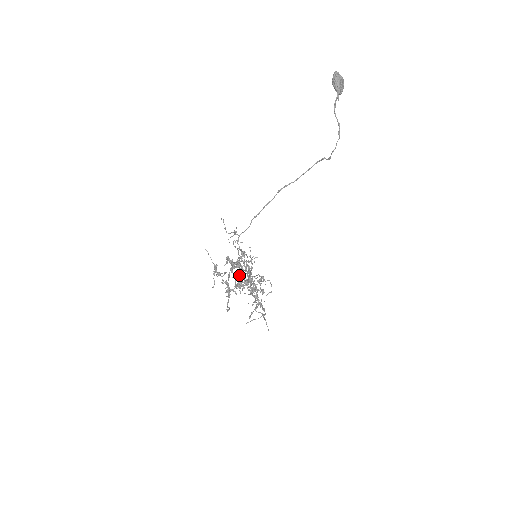
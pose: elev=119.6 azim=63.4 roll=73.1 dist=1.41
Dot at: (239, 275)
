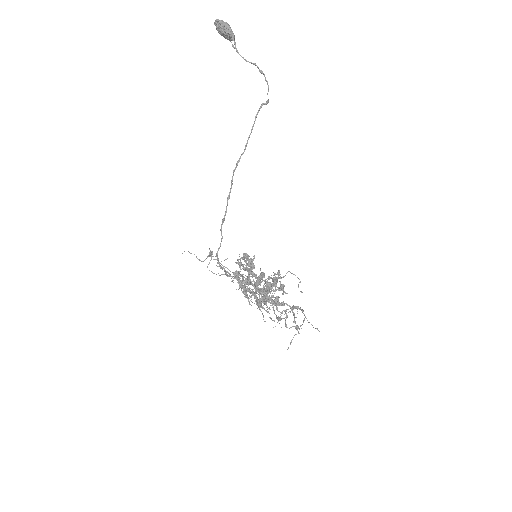
Dot at: (263, 274)
